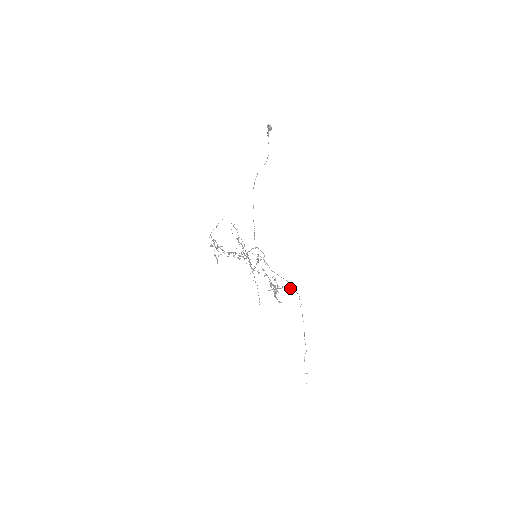
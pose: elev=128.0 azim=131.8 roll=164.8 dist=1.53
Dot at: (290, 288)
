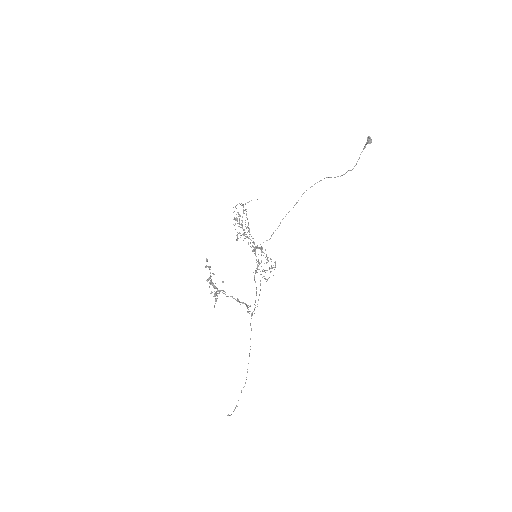
Dot at: (247, 307)
